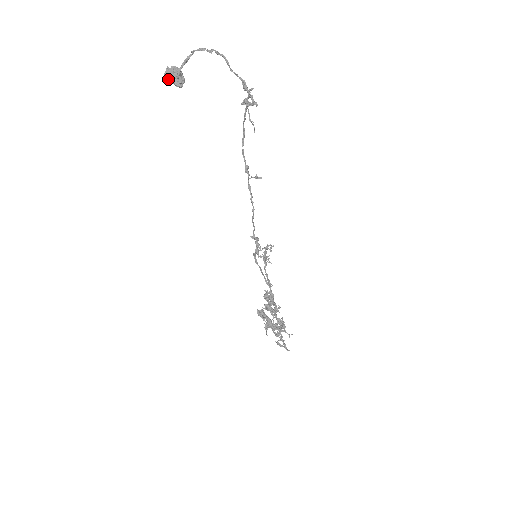
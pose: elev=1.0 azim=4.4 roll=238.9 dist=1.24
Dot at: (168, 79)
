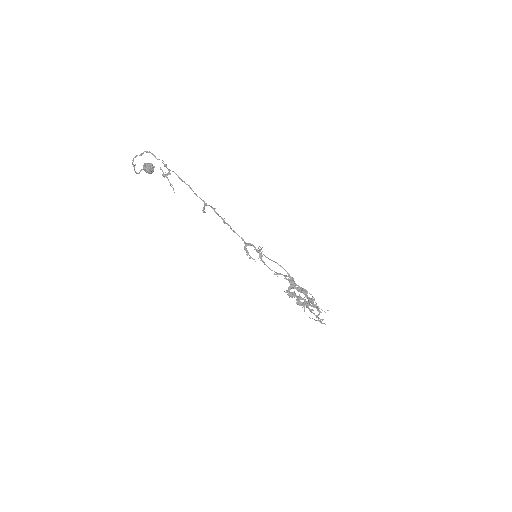
Dot at: (145, 171)
